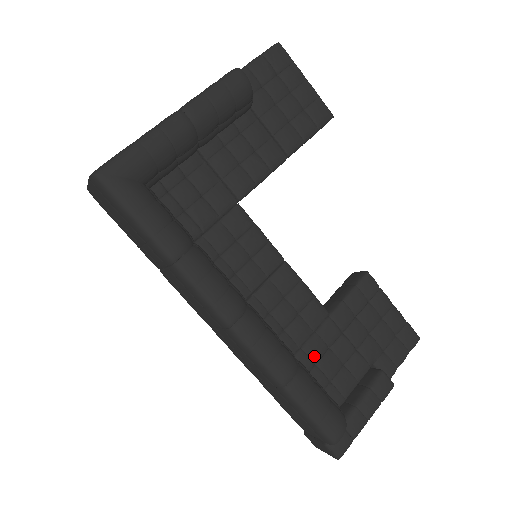
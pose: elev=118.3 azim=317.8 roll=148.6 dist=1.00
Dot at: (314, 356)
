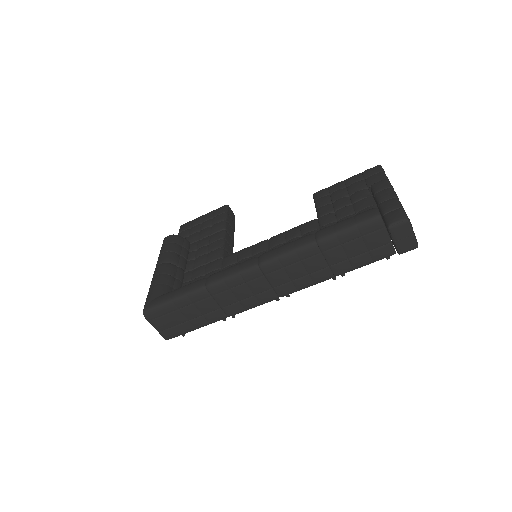
Dot at: occluded
